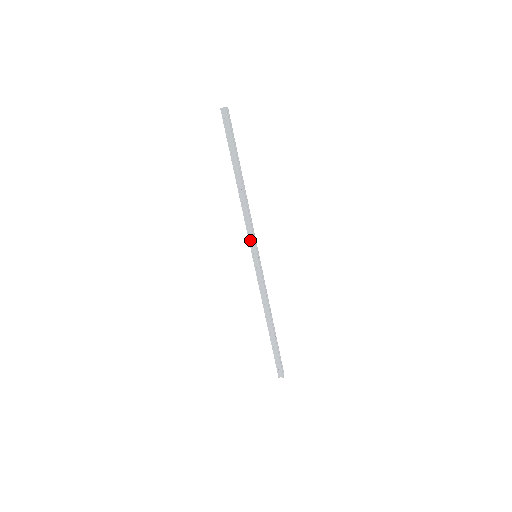
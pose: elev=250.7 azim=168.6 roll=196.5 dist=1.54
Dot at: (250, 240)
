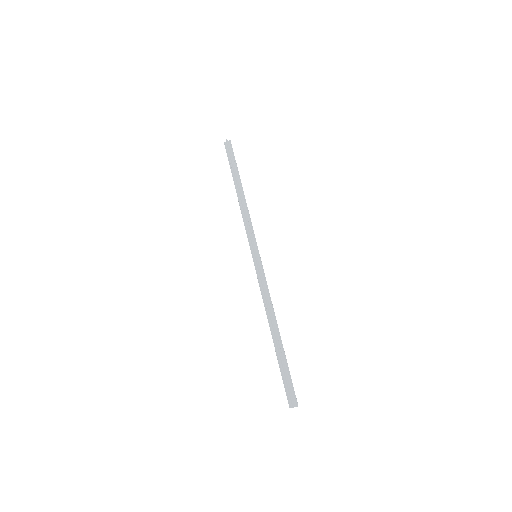
Dot at: (249, 240)
